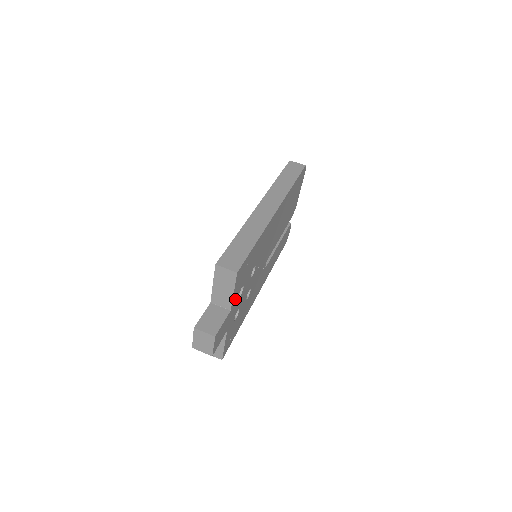
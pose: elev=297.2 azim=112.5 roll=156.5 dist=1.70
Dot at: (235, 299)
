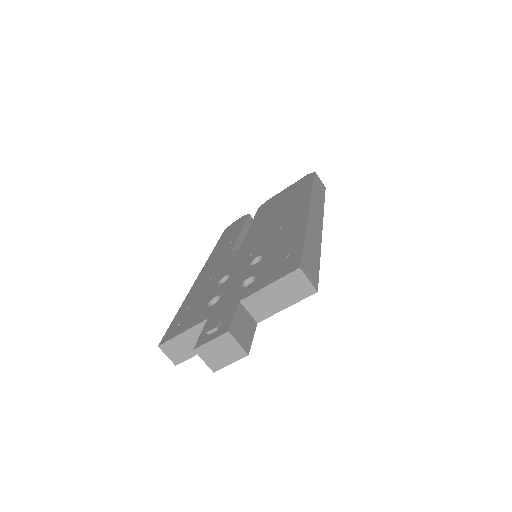
Dot at: occluded
